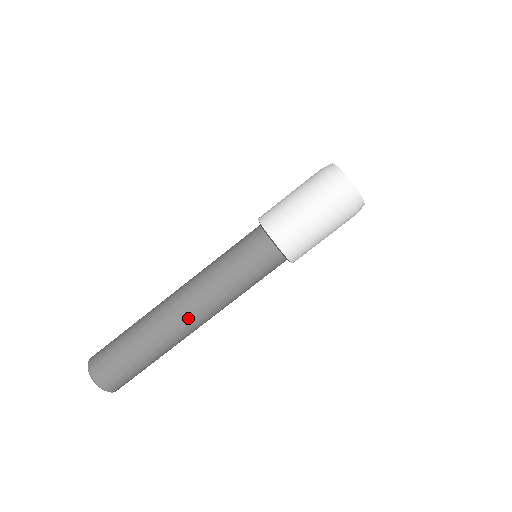
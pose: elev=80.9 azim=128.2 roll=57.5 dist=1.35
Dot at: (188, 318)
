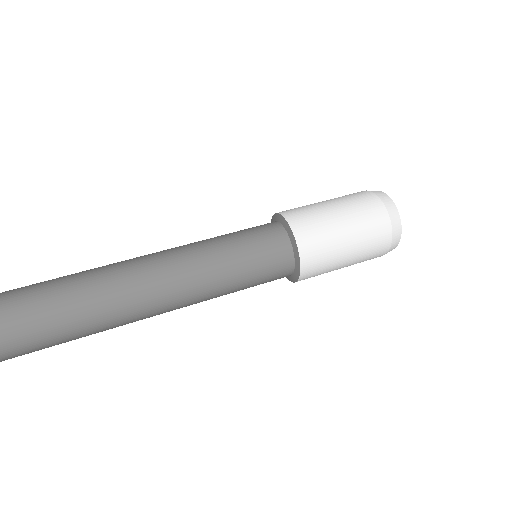
Dot at: (139, 272)
